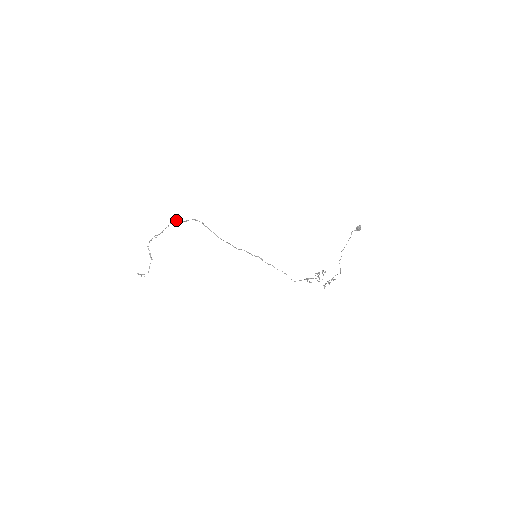
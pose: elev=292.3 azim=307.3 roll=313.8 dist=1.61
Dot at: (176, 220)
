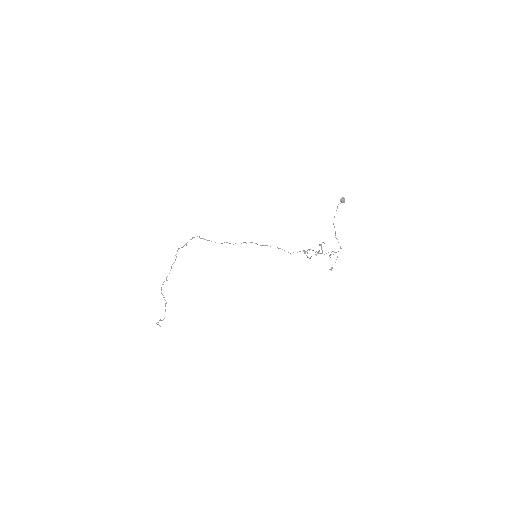
Dot at: (178, 249)
